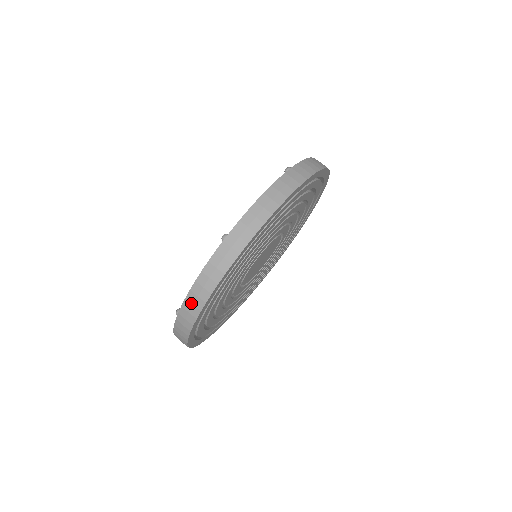
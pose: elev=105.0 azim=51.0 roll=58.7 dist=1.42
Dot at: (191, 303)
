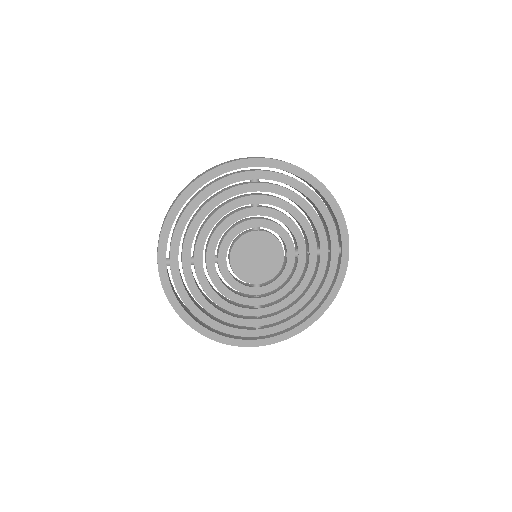
Dot at: occluded
